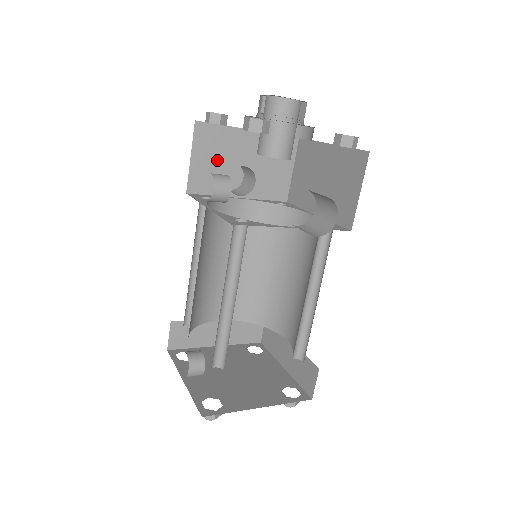
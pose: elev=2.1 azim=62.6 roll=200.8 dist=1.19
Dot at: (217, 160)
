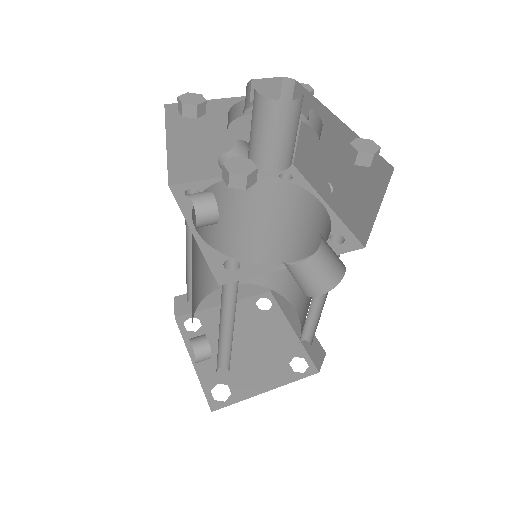
Dot at: (201, 142)
